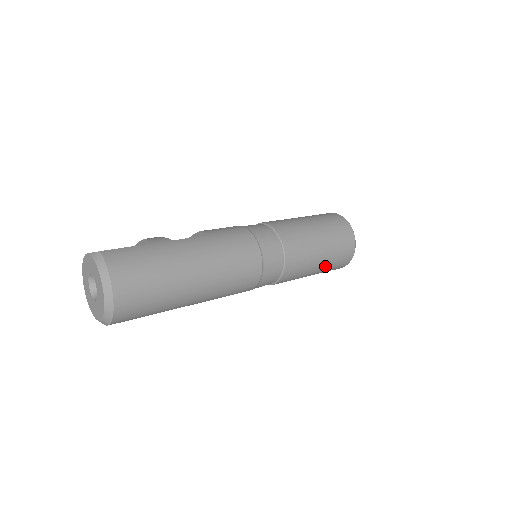
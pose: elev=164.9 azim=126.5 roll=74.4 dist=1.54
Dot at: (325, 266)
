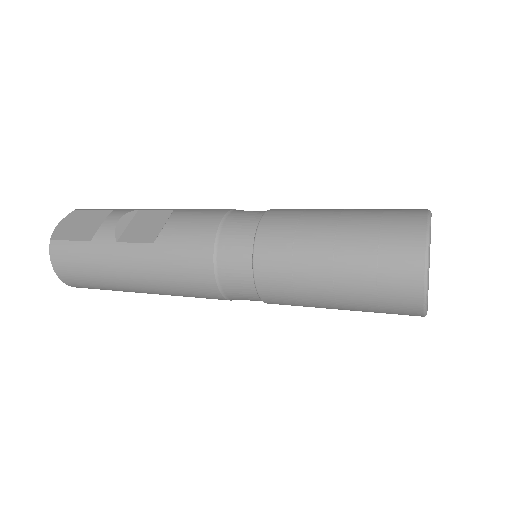
Dot at: occluded
